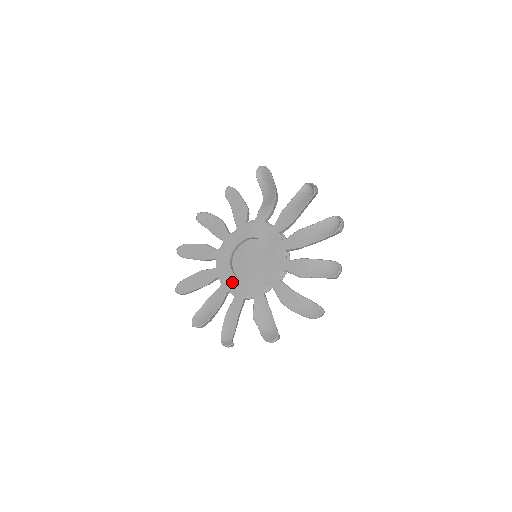
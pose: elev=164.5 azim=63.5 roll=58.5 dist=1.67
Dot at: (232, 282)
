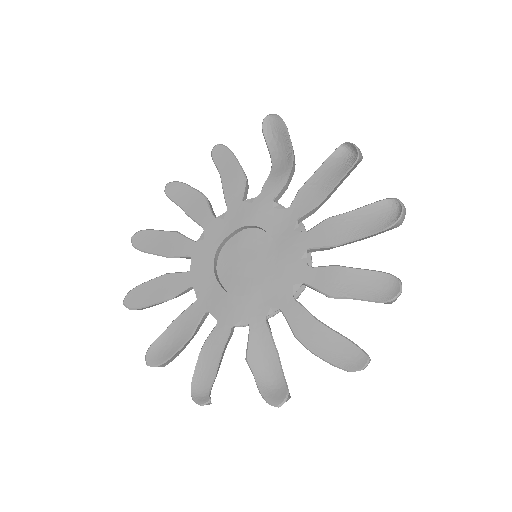
Dot at: (215, 296)
